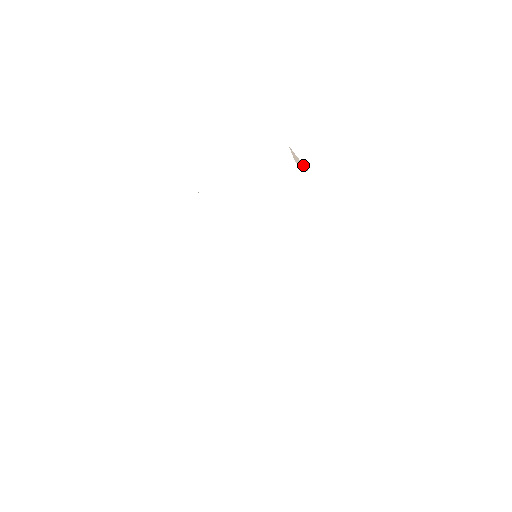
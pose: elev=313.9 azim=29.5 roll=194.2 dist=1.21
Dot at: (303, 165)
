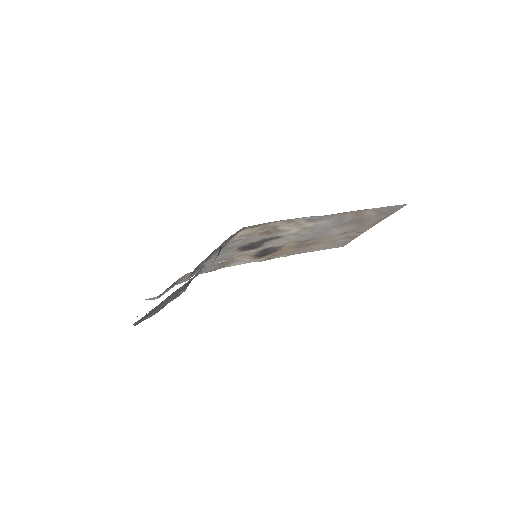
Dot at: (349, 234)
